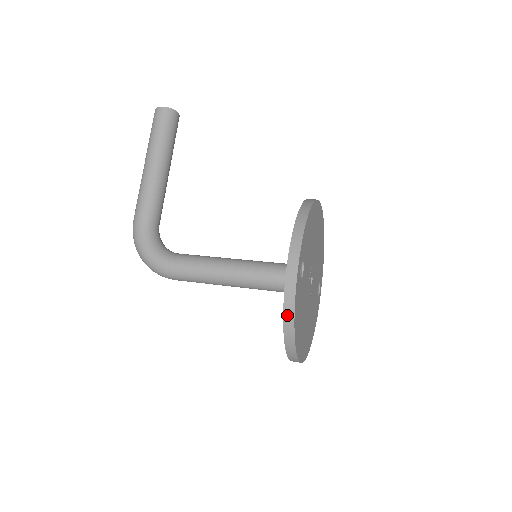
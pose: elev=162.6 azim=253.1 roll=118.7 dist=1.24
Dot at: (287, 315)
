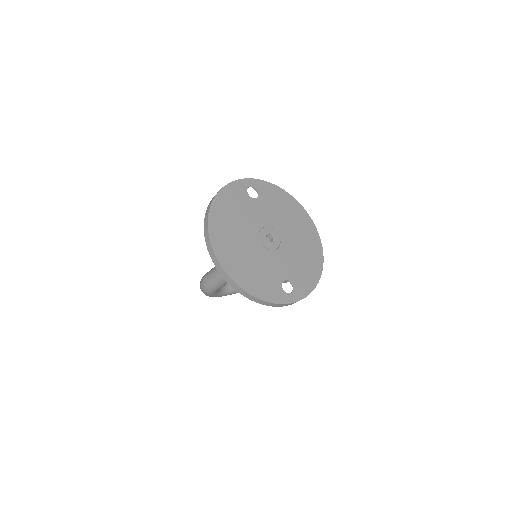
Dot at: occluded
